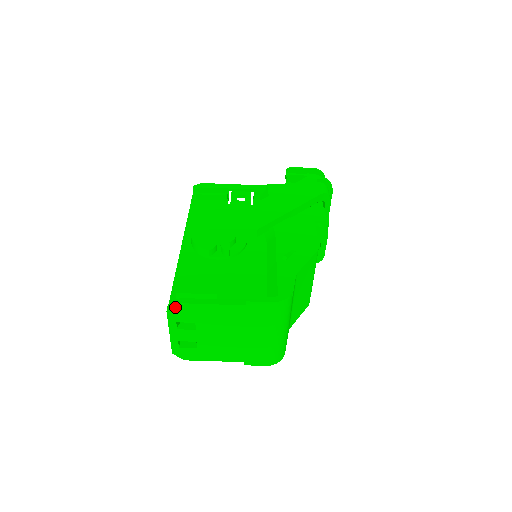
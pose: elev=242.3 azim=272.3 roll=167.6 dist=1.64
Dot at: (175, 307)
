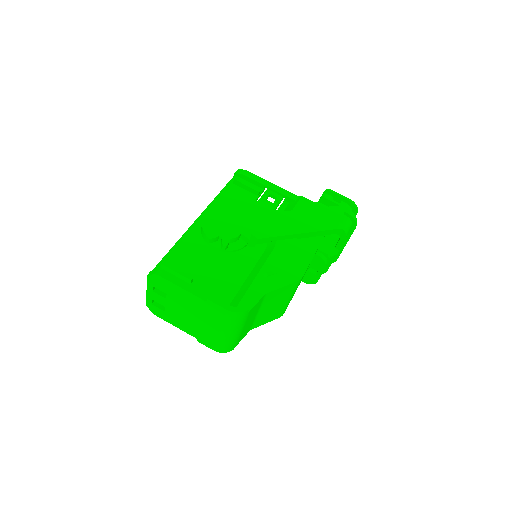
Dot at: (154, 276)
